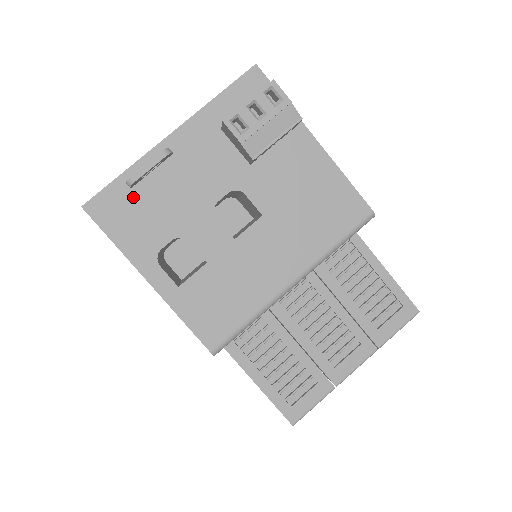
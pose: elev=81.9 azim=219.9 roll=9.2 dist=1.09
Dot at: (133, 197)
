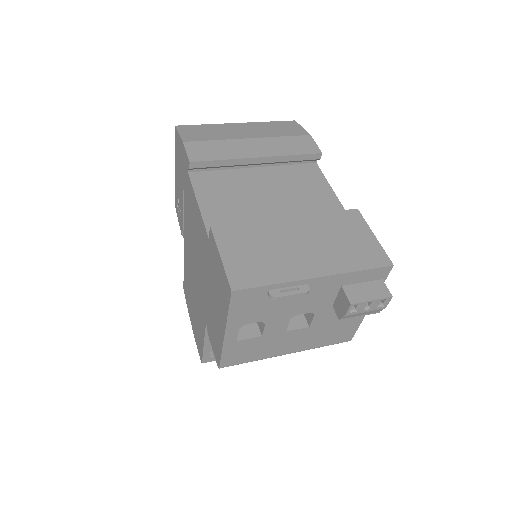
Dot at: (264, 297)
